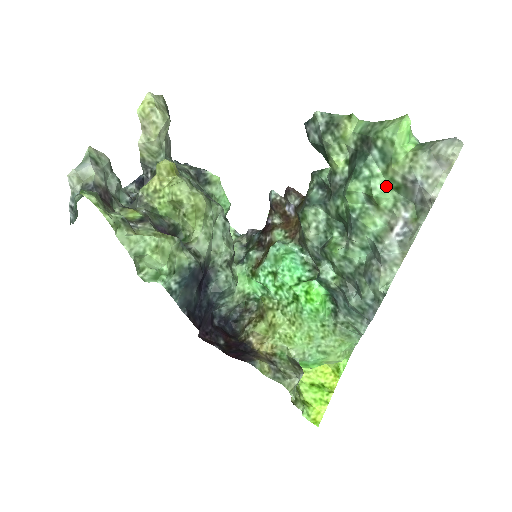
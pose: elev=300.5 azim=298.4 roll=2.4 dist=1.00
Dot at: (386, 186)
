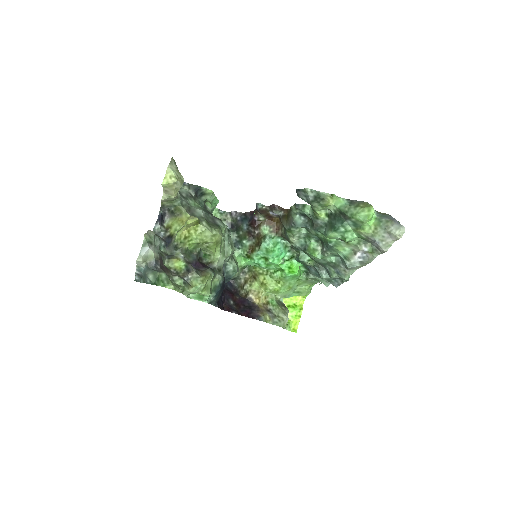
Dot at: (354, 236)
